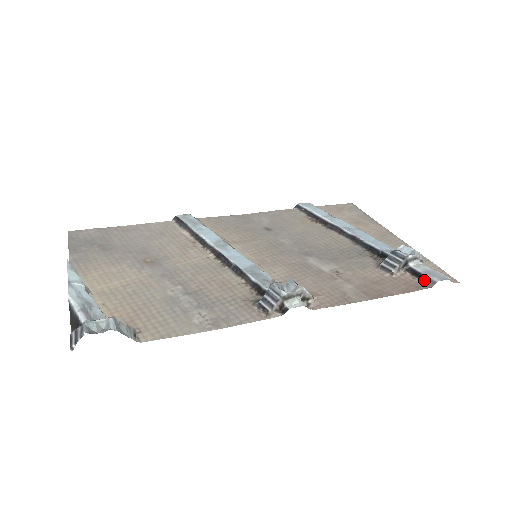
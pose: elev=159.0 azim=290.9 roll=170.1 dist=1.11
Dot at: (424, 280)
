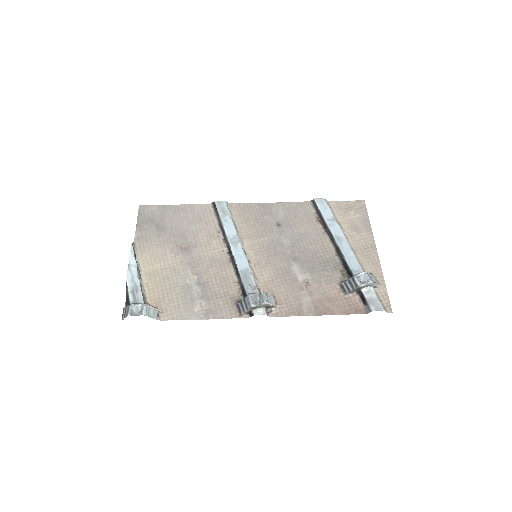
Dot at: (365, 306)
